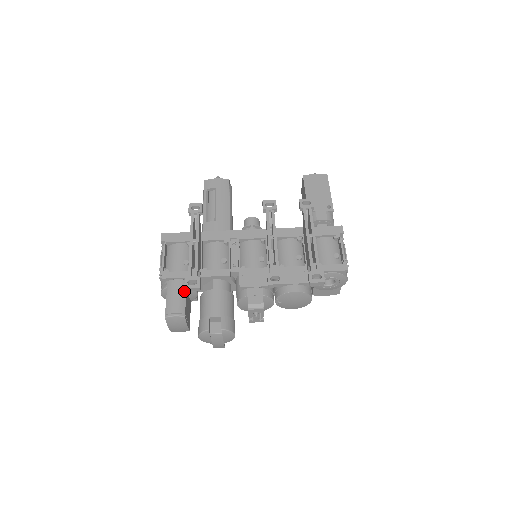
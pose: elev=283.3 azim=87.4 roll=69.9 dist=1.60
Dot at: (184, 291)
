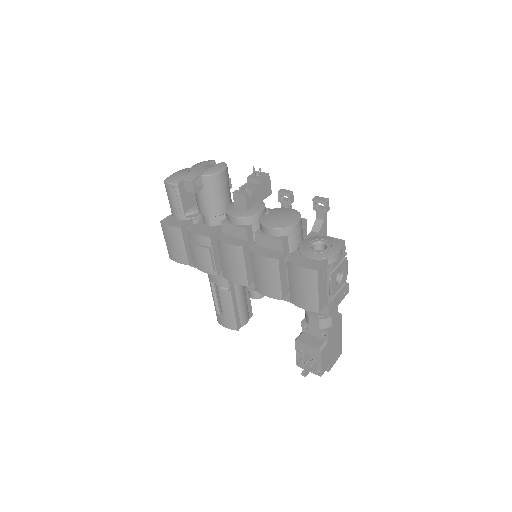
Dot at: occluded
